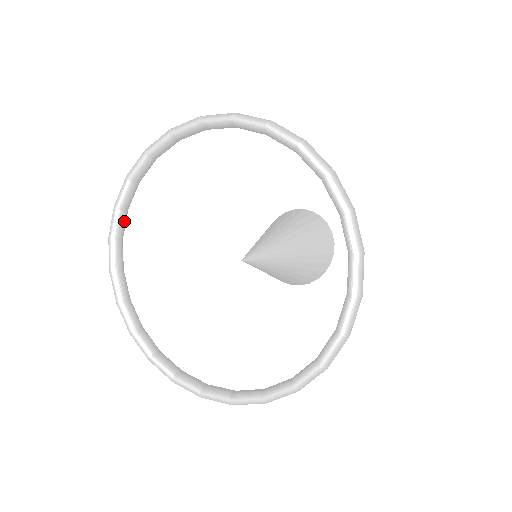
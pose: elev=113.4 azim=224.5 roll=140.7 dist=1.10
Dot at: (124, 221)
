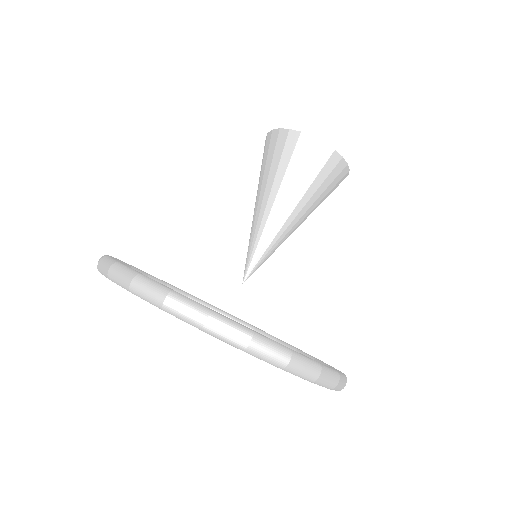
Dot at: occluded
